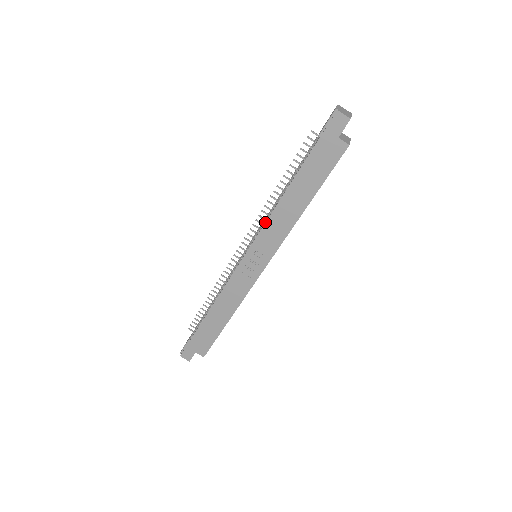
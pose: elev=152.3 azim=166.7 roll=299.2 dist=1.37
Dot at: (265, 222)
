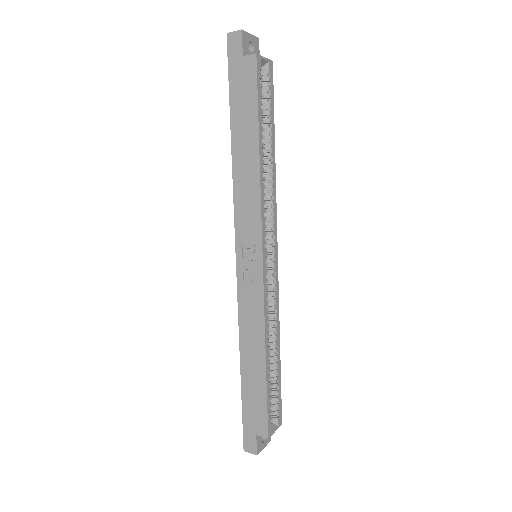
Dot at: (233, 200)
